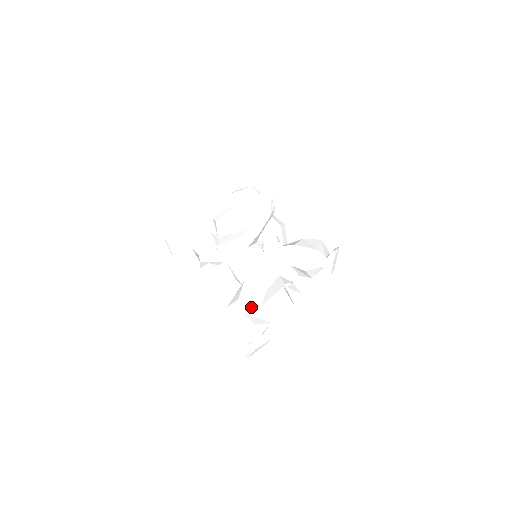
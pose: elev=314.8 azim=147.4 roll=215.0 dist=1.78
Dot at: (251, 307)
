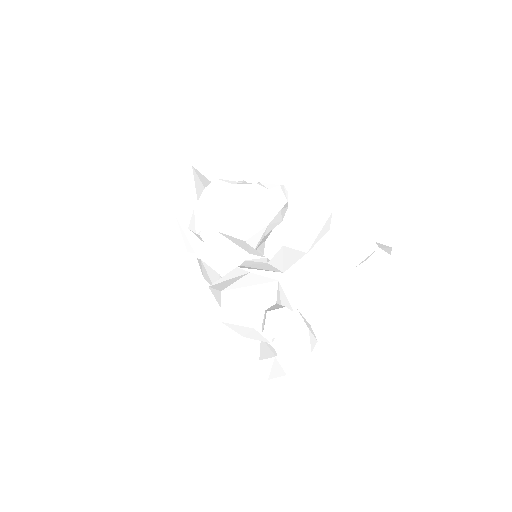
Dot at: occluded
